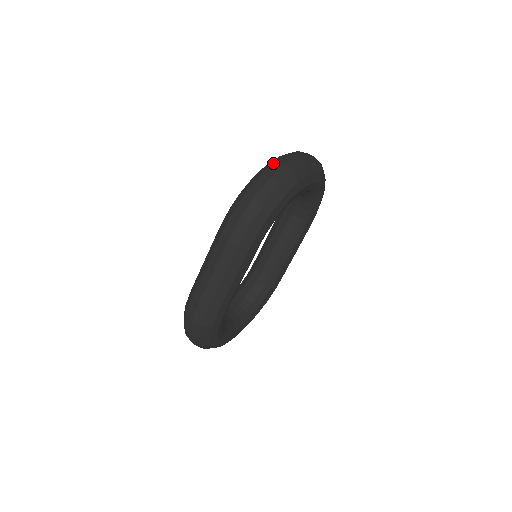
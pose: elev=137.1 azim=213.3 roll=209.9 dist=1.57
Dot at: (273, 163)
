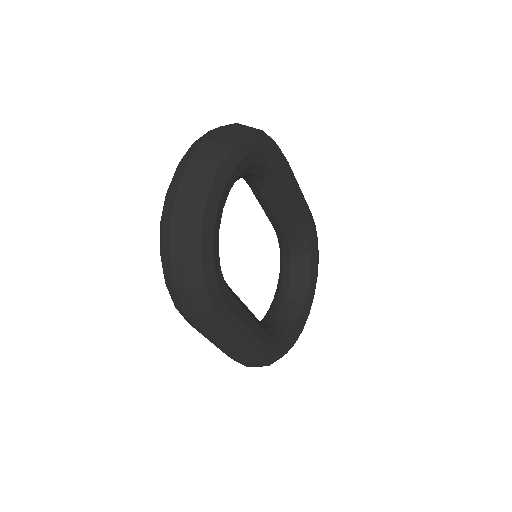
Dot at: (160, 228)
